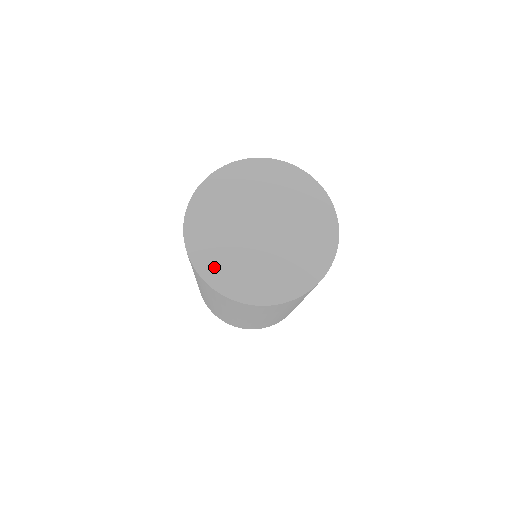
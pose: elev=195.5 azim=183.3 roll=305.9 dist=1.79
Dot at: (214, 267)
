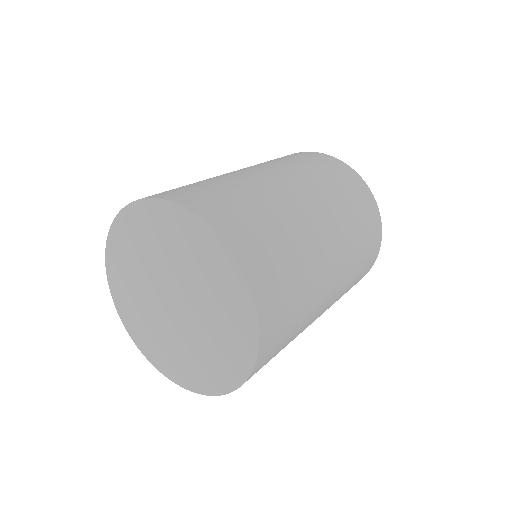
Dot at: (120, 285)
